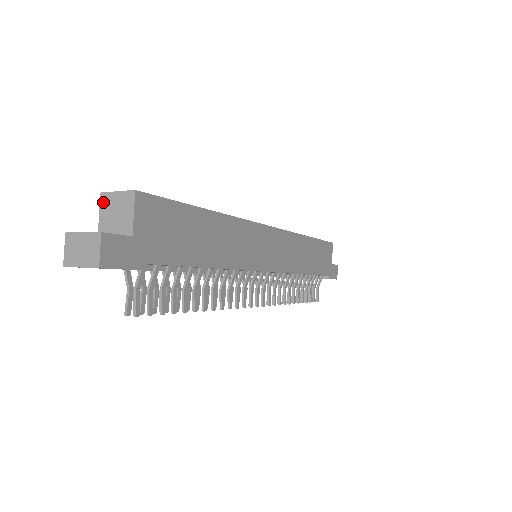
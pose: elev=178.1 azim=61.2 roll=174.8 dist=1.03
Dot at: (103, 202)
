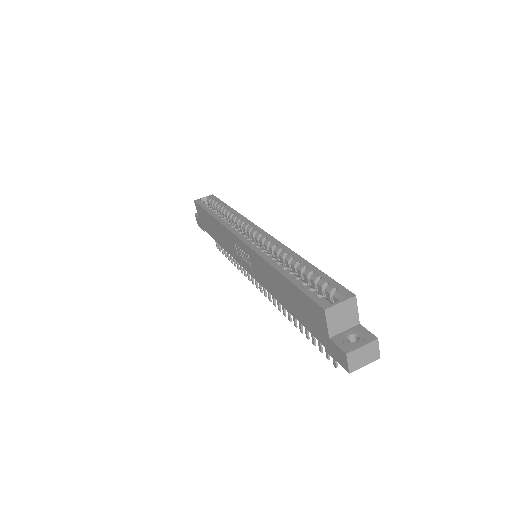
Dot at: (329, 315)
